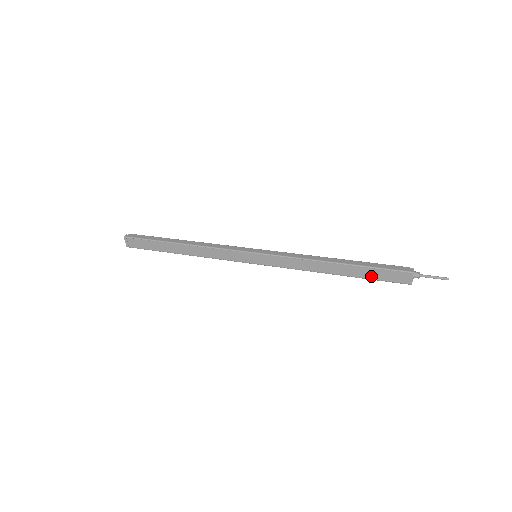
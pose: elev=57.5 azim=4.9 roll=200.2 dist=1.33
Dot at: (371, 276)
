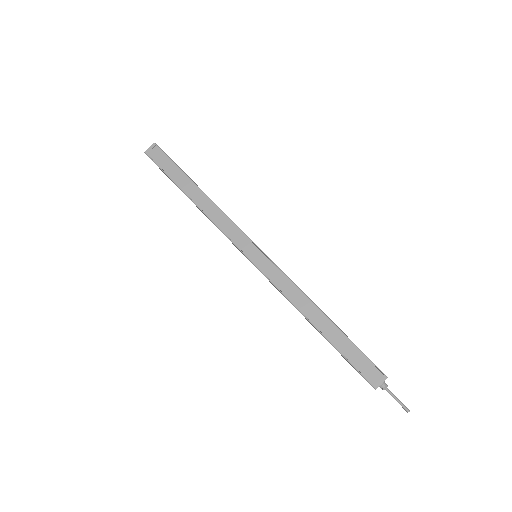
Dot at: (346, 353)
